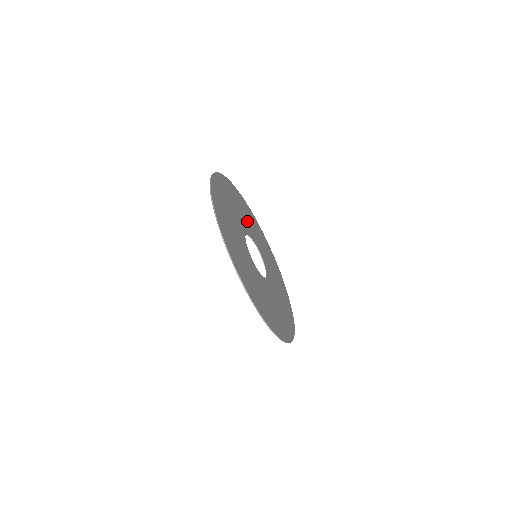
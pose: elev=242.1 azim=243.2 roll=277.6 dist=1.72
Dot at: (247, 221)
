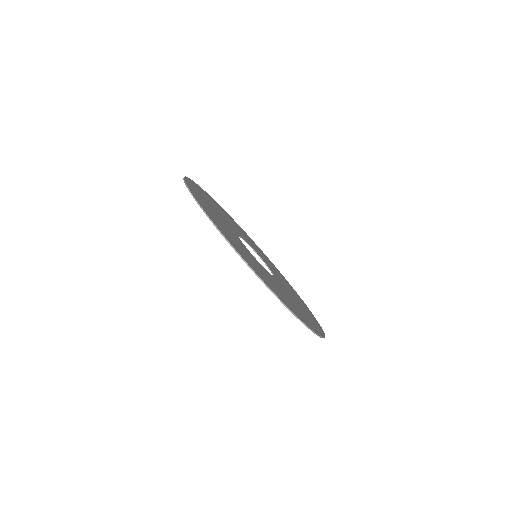
Dot at: (227, 219)
